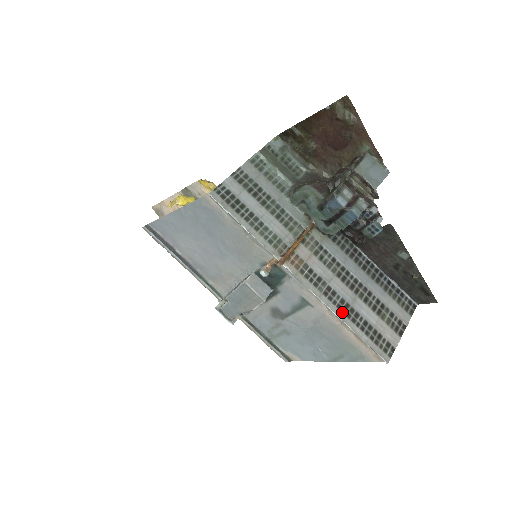
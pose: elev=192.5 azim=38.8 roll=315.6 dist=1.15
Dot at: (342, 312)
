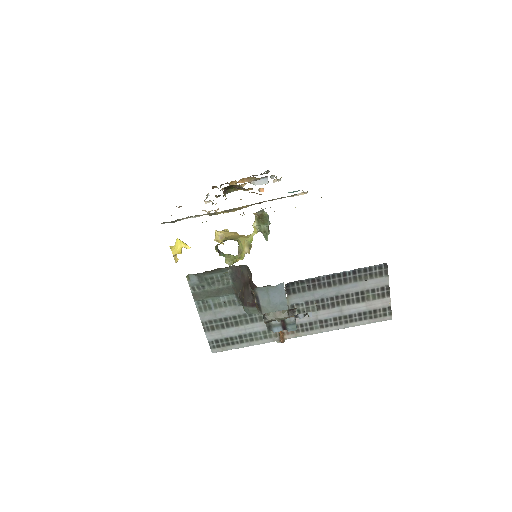
Dot at: (340, 325)
